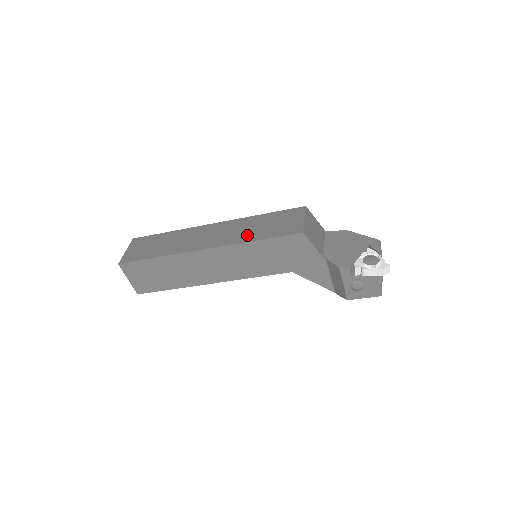
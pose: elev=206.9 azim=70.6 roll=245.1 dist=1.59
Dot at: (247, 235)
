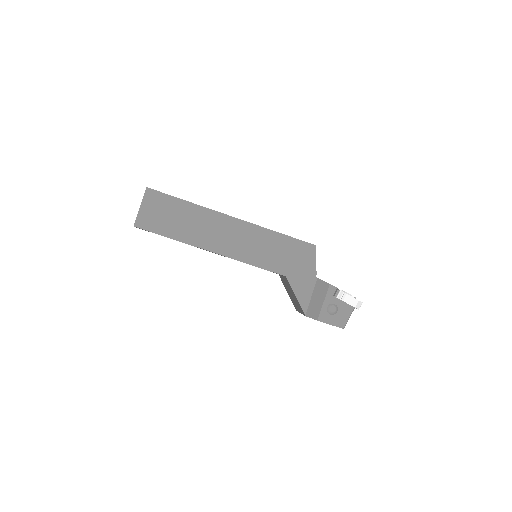
Dot at: occluded
